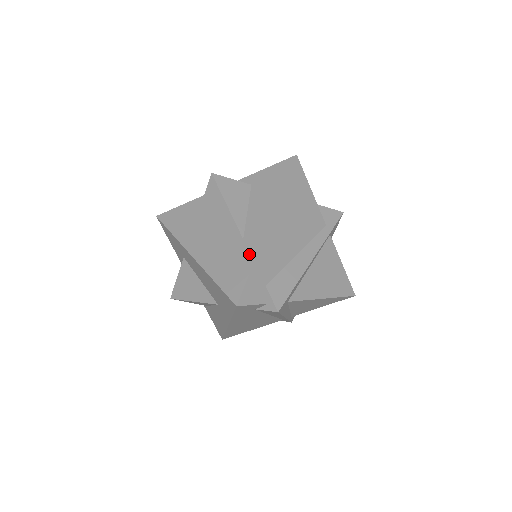
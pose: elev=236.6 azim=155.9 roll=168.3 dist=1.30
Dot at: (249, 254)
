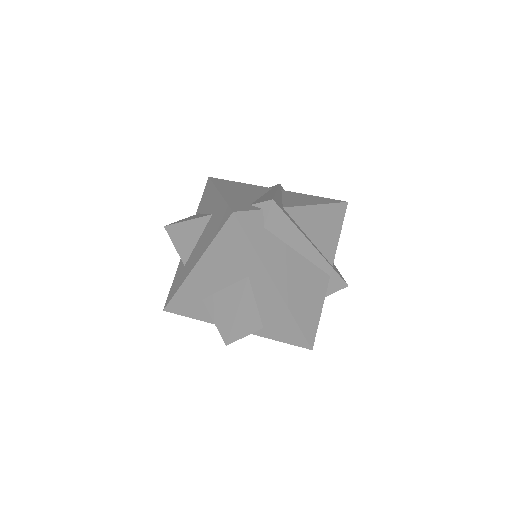
Dot at: (220, 206)
